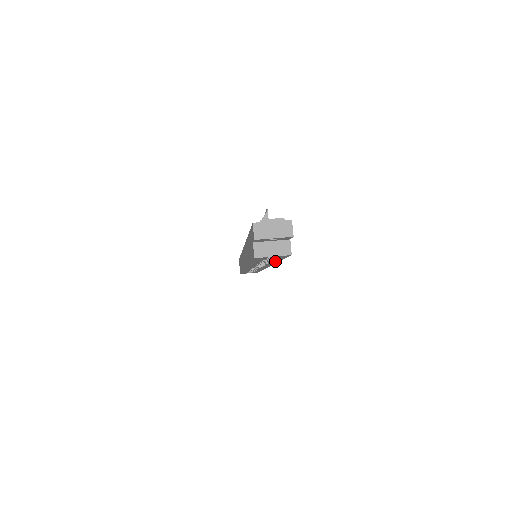
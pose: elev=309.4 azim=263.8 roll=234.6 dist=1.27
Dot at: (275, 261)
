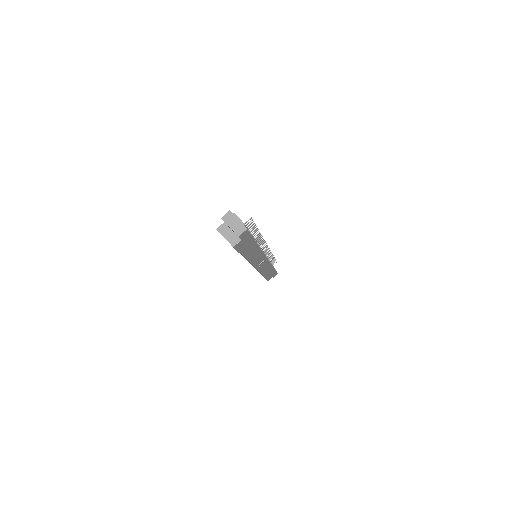
Dot at: occluded
